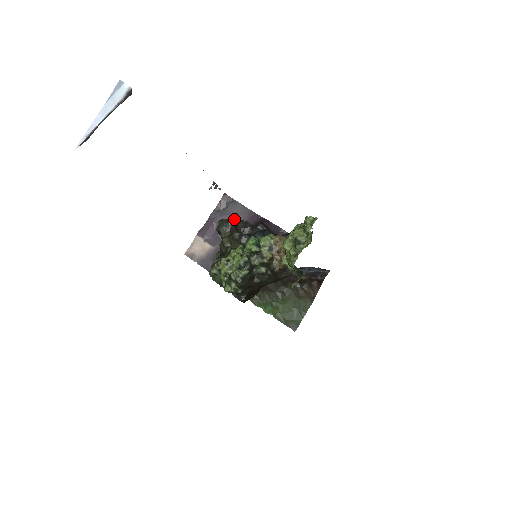
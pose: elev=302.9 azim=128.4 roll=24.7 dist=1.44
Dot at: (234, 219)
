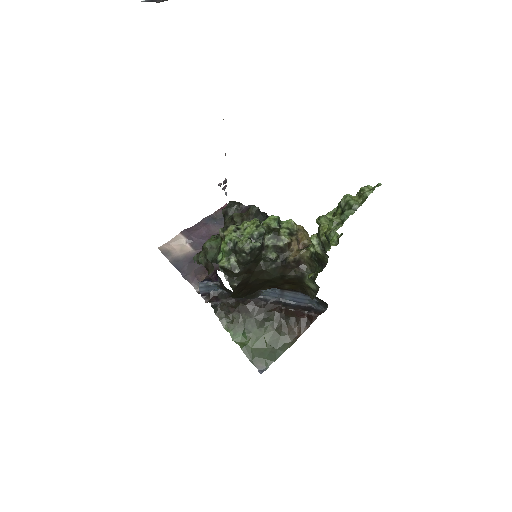
Dot at: (248, 205)
